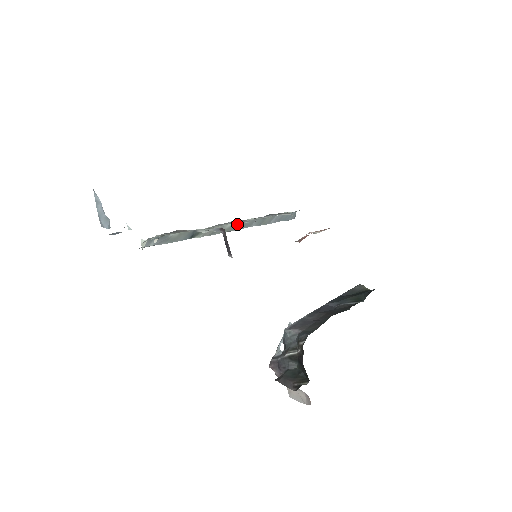
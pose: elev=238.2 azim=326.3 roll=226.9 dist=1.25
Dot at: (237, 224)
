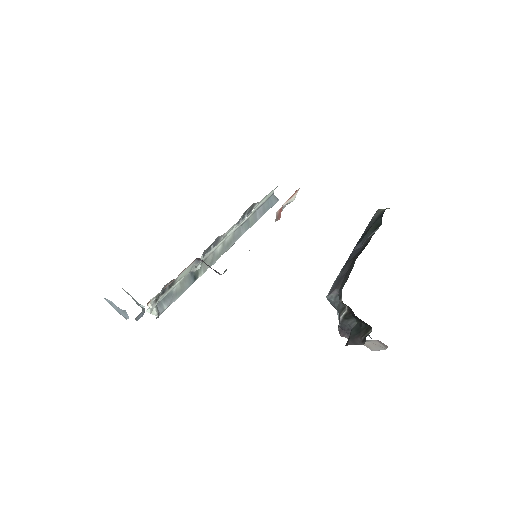
Dot at: (226, 242)
